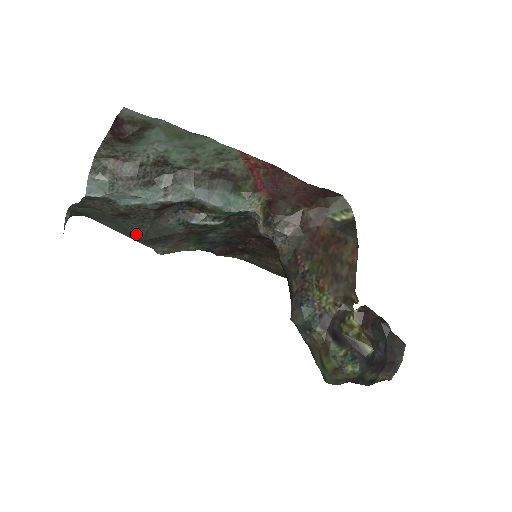
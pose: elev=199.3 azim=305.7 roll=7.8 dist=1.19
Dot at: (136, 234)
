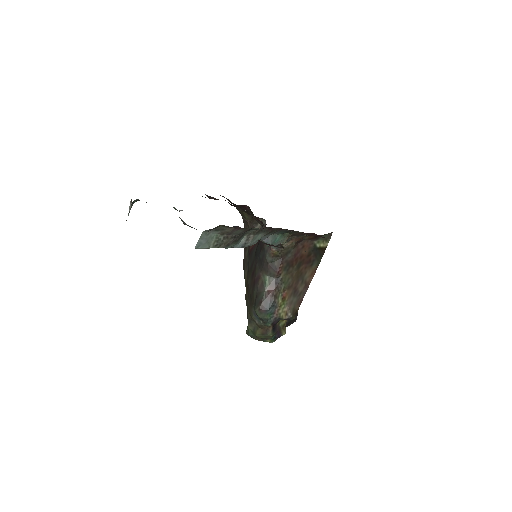
Dot at: (182, 220)
